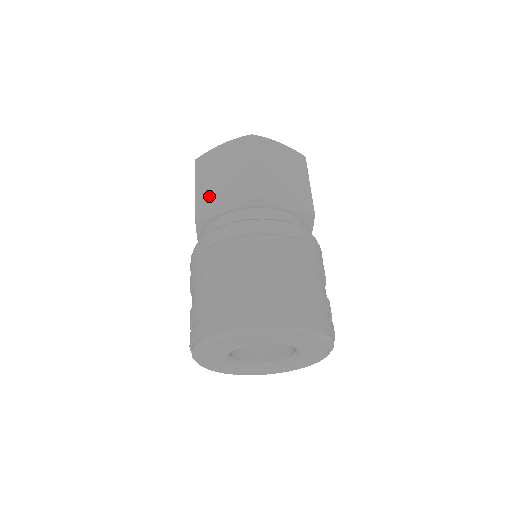
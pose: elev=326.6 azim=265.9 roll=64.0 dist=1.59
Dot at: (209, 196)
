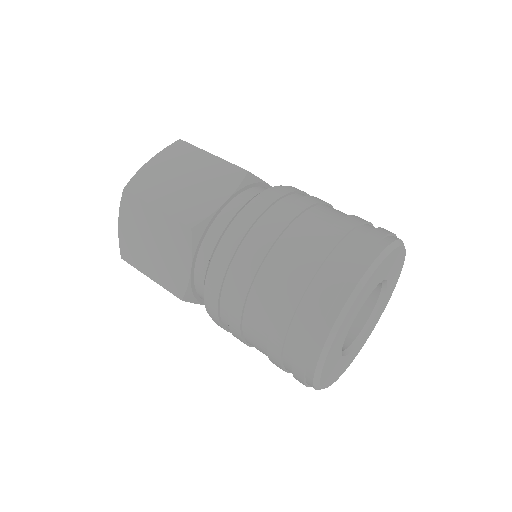
Dot at: (186, 202)
